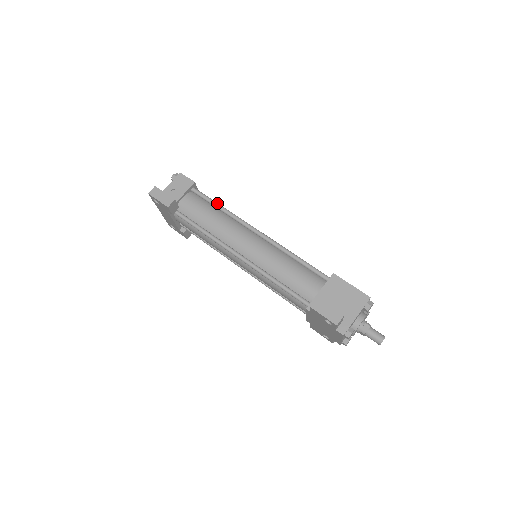
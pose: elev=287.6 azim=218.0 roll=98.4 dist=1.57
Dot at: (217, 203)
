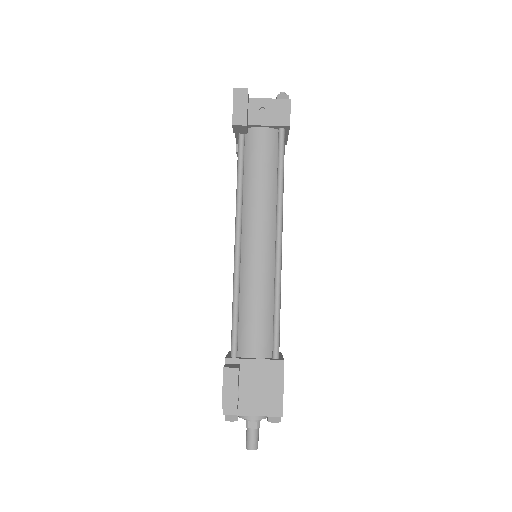
Dot at: (283, 171)
